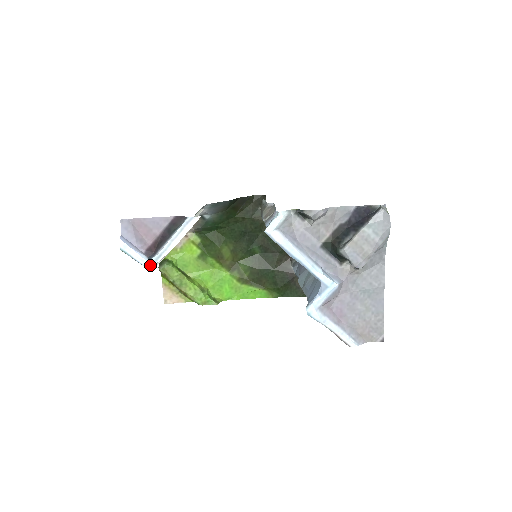
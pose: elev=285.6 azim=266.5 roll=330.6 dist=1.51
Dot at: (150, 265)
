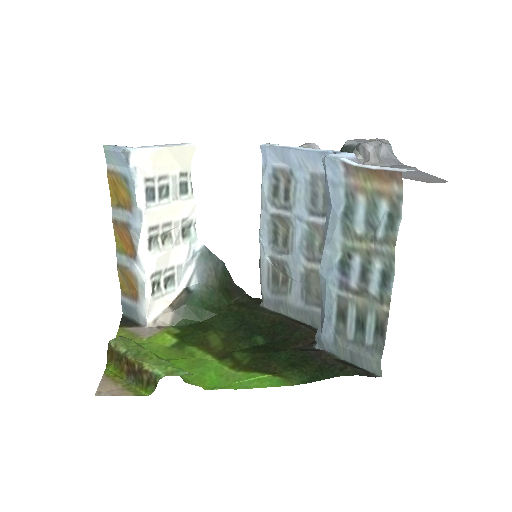
Dot at: (131, 148)
